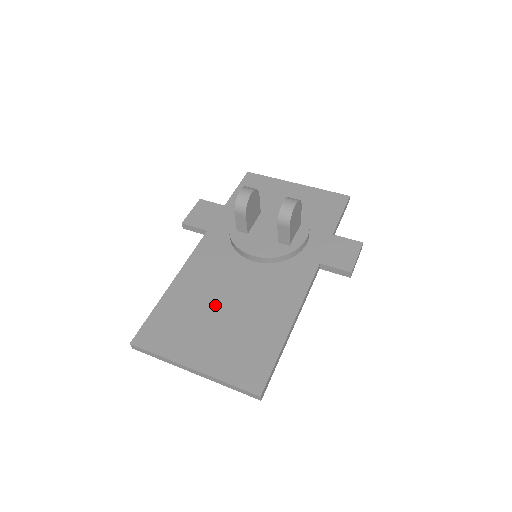
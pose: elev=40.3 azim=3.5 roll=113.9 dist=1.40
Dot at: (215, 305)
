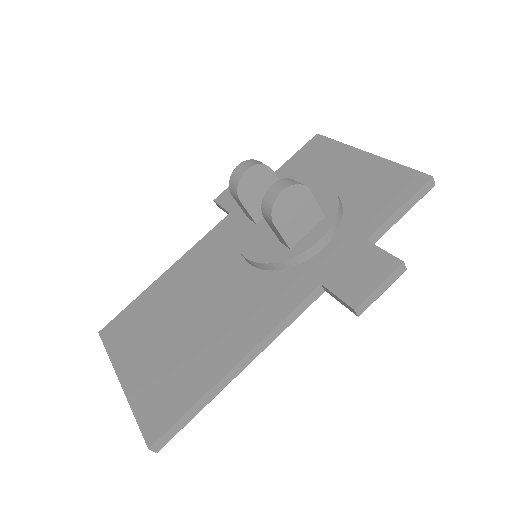
Dot at: (181, 311)
